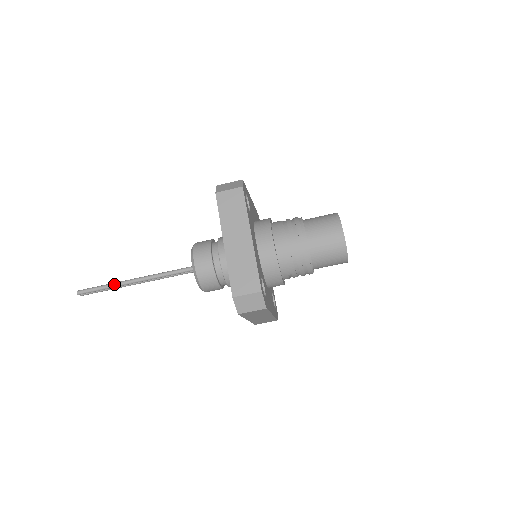
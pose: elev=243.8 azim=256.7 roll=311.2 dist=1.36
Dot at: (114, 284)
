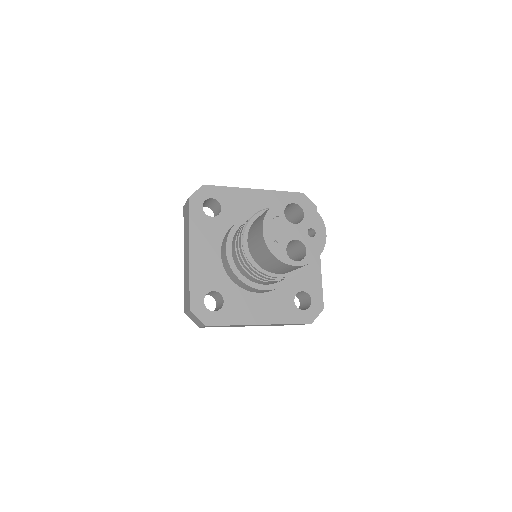
Dot at: occluded
